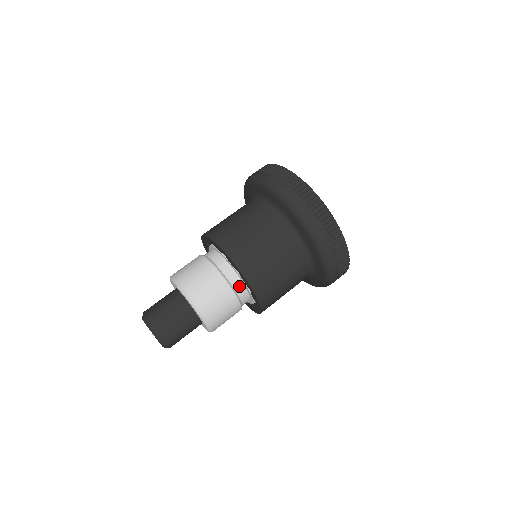
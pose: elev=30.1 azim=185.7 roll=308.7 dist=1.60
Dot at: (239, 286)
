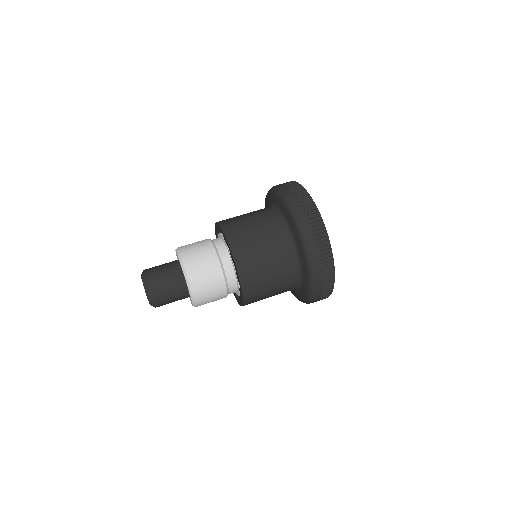
Dot at: (232, 278)
